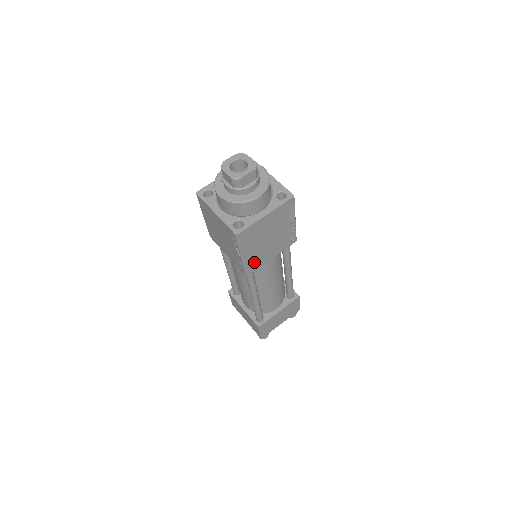
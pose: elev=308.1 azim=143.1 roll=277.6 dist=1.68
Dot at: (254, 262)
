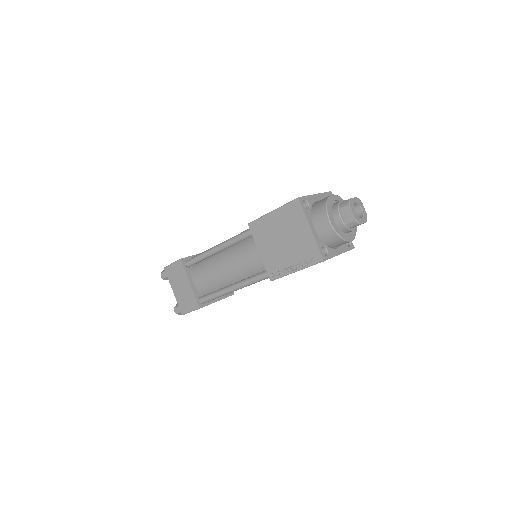
Dot at: occluded
